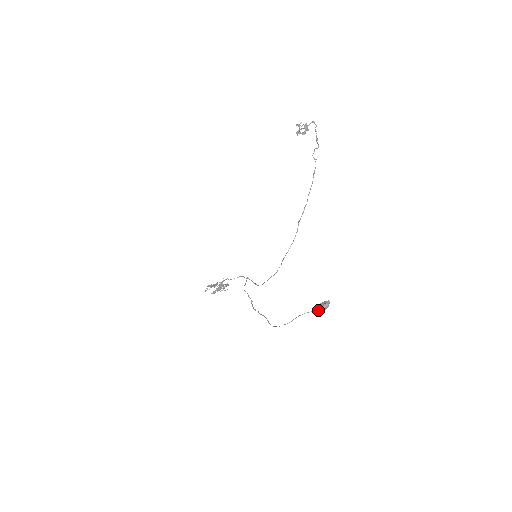
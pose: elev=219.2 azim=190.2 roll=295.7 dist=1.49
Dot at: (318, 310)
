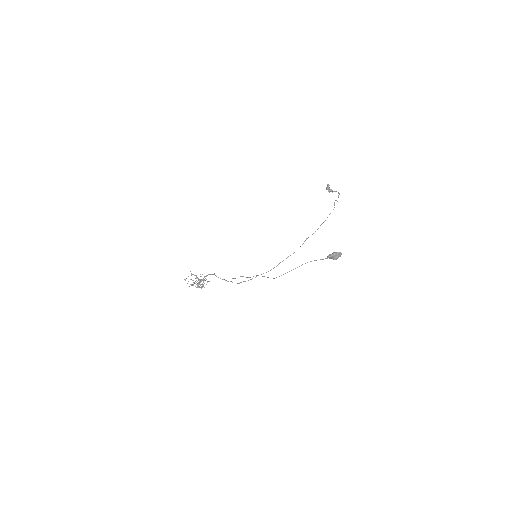
Dot at: (333, 253)
